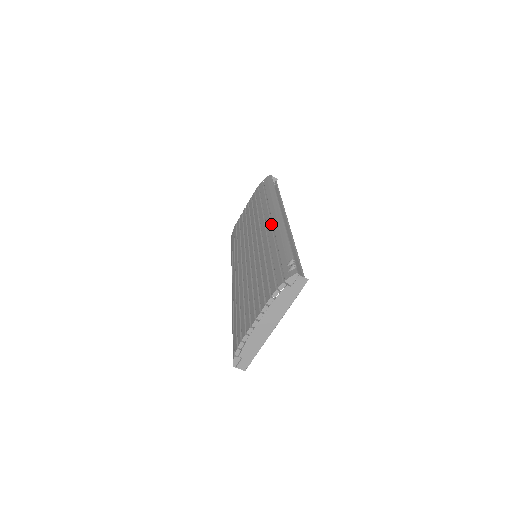
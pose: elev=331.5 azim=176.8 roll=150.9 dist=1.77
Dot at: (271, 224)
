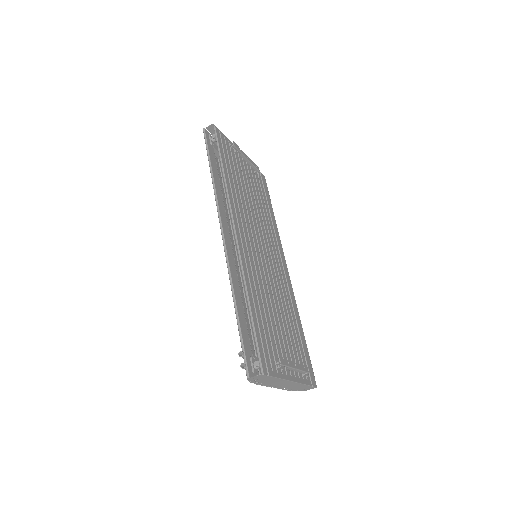
Dot at: occluded
